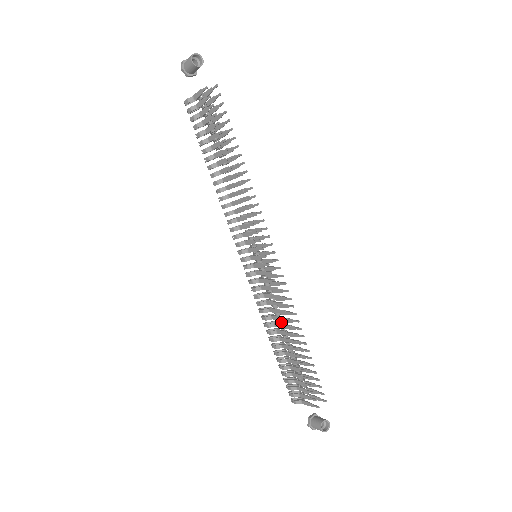
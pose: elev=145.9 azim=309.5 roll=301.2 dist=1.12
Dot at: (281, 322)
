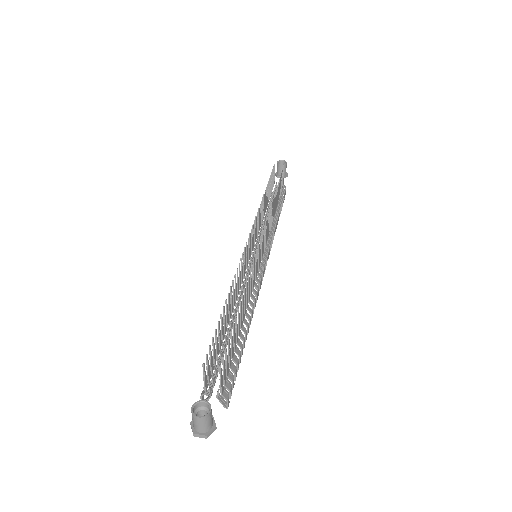
Dot at: occluded
